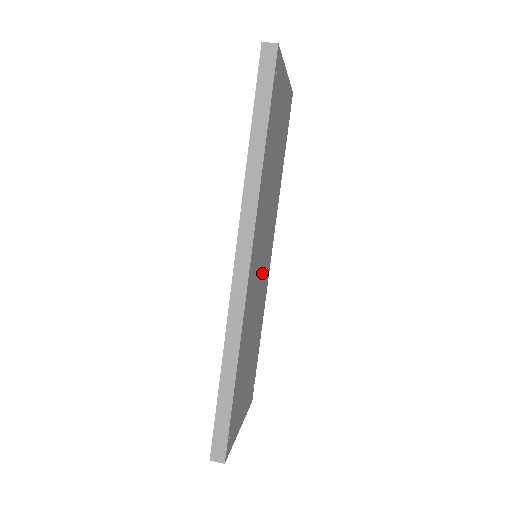
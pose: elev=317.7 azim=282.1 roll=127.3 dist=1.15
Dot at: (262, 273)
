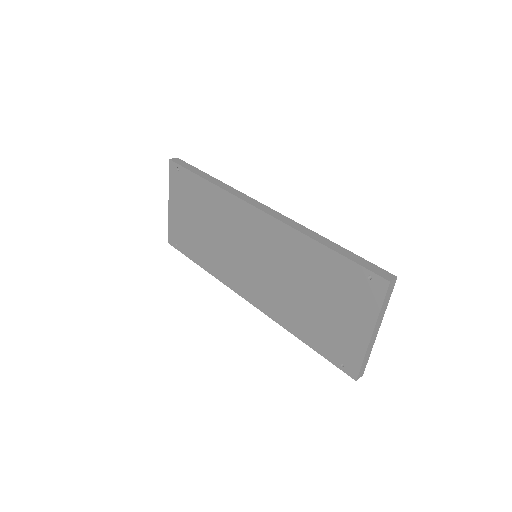
Dot at: occluded
